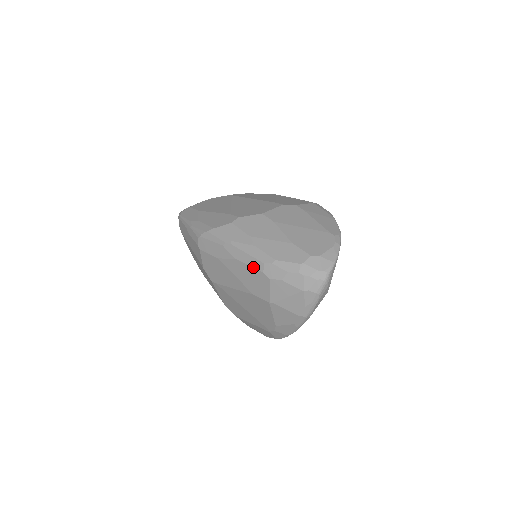
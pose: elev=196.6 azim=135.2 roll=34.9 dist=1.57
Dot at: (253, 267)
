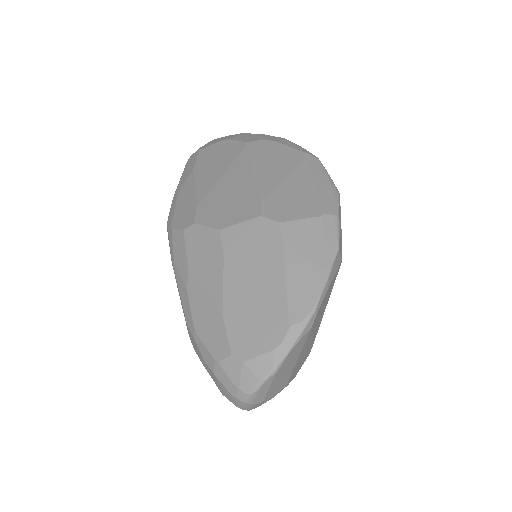
Dot at: occluded
